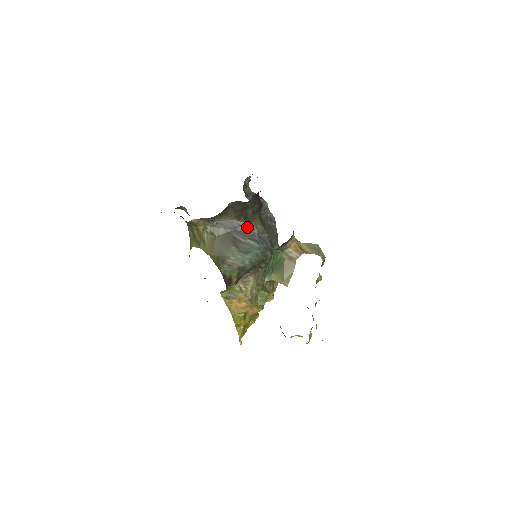
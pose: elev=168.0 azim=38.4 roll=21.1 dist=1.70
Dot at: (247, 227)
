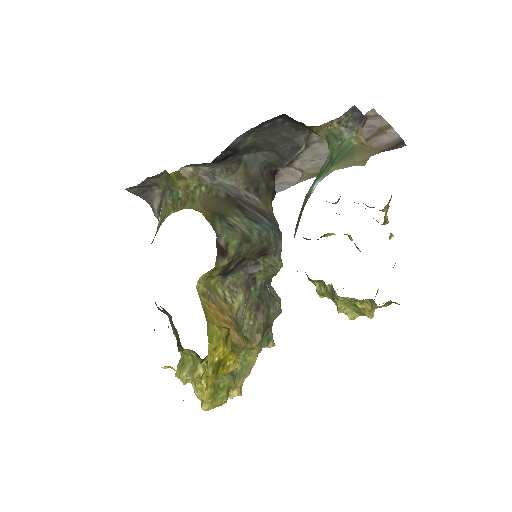
Dot at: (256, 202)
